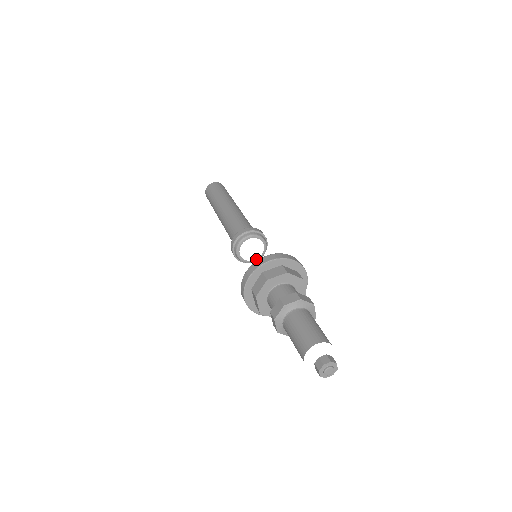
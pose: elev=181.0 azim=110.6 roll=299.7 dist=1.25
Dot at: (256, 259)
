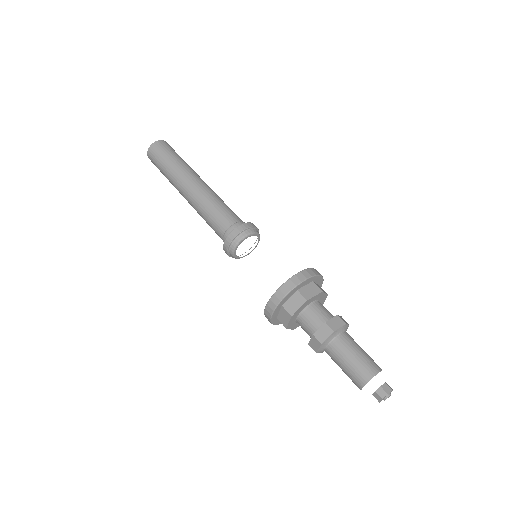
Dot at: (246, 255)
